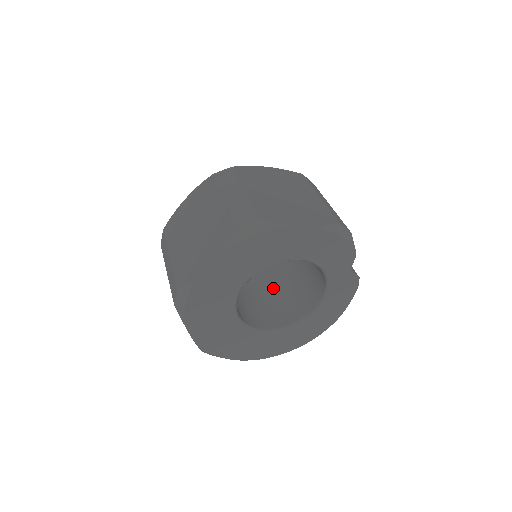
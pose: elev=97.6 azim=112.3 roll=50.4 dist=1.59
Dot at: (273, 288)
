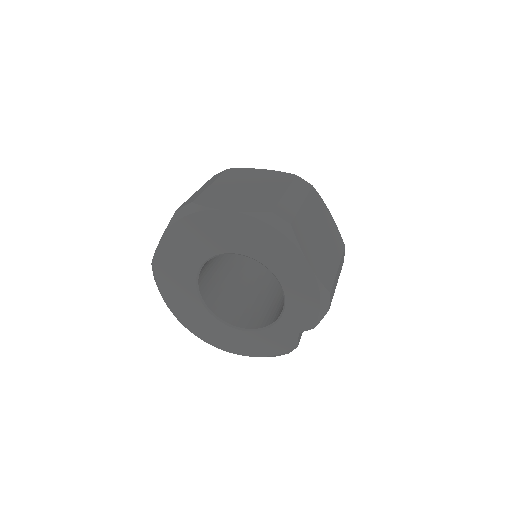
Dot at: (239, 289)
